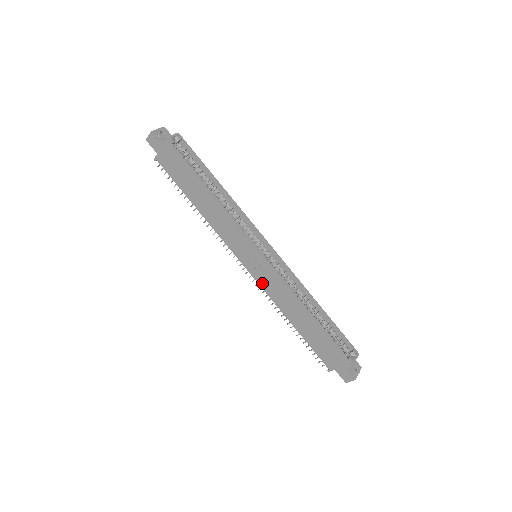
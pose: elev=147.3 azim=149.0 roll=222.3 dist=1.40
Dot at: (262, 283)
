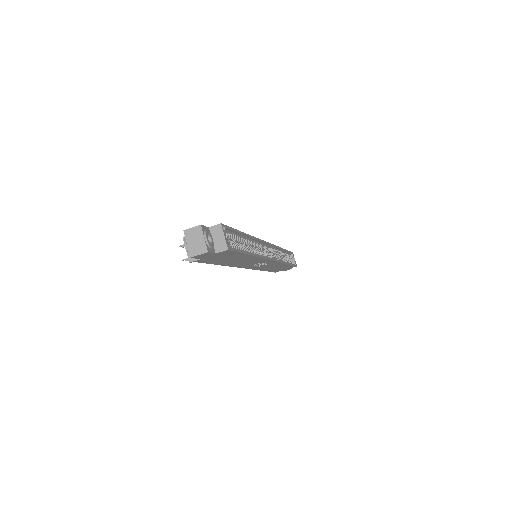
Dot at: (257, 268)
